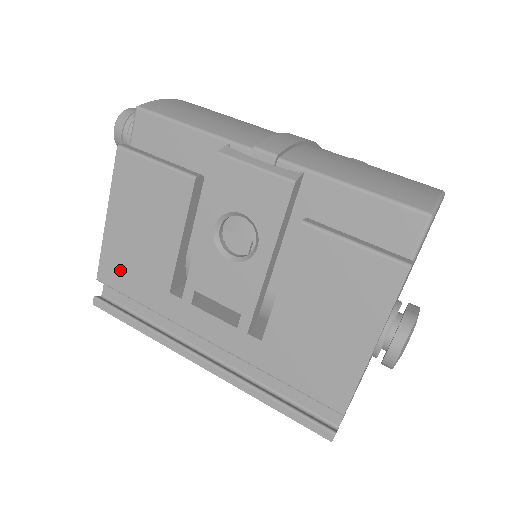
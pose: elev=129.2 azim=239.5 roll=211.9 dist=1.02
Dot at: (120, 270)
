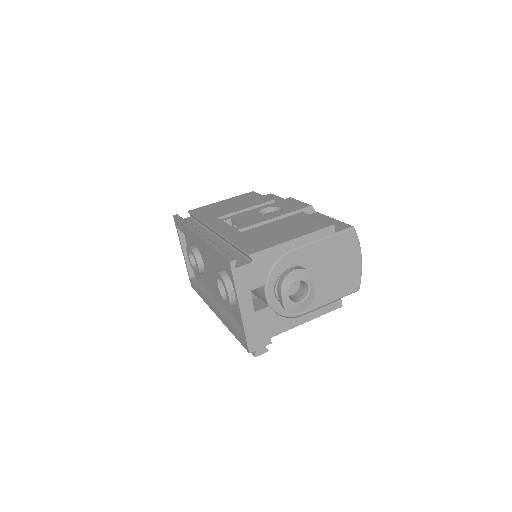
Dot at: (204, 210)
